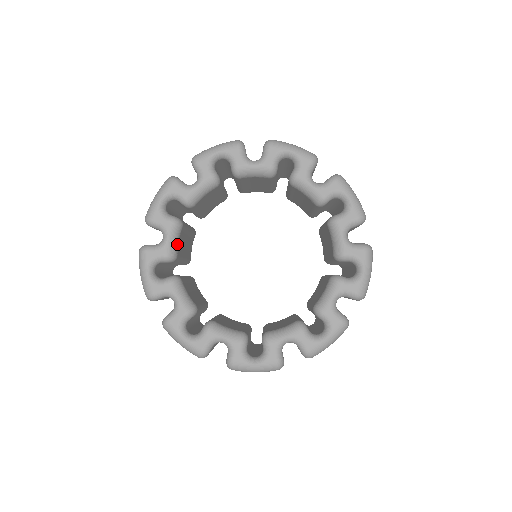
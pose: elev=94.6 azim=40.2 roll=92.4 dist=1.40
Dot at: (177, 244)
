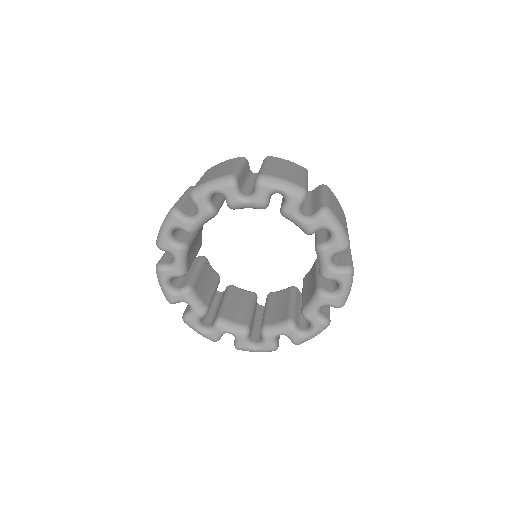
Dot at: occluded
